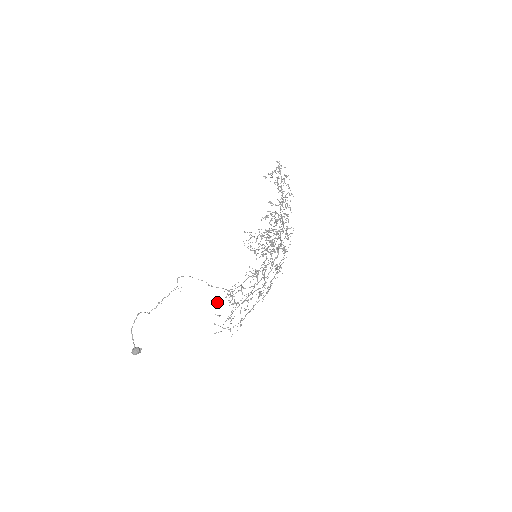
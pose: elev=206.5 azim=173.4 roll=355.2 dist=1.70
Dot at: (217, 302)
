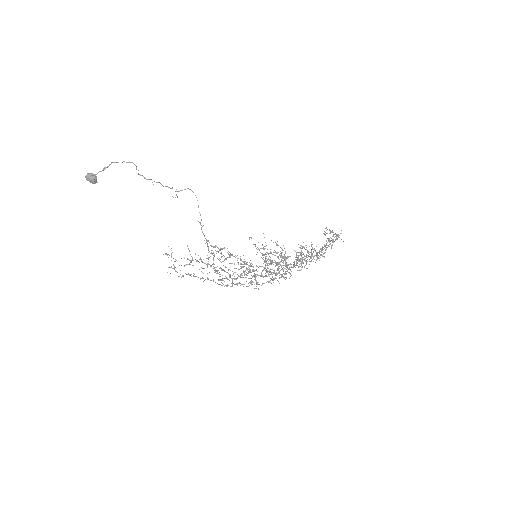
Dot at: (208, 240)
